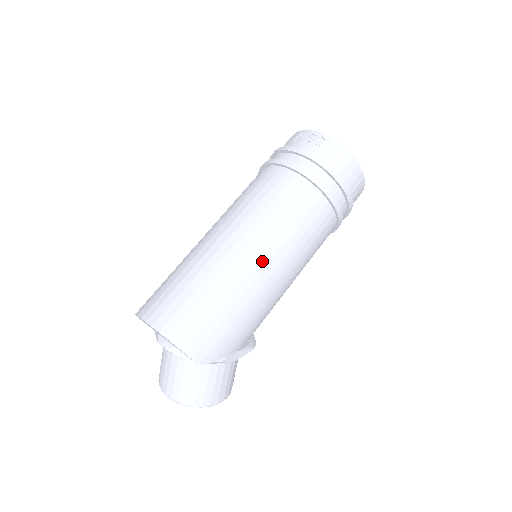
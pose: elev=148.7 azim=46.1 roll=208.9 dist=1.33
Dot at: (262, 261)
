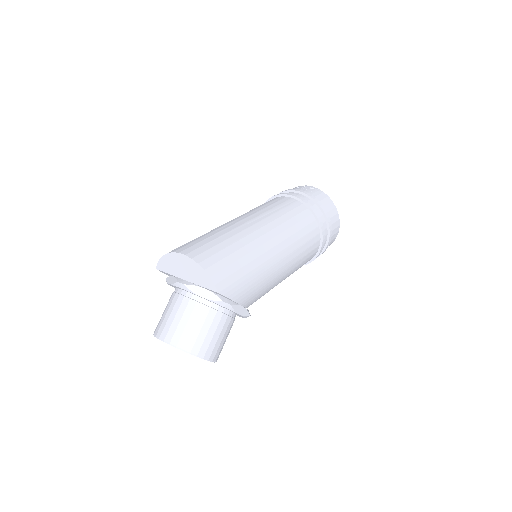
Dot at: (273, 241)
